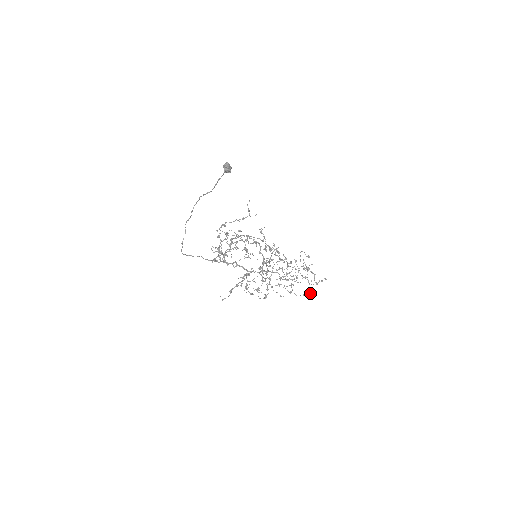
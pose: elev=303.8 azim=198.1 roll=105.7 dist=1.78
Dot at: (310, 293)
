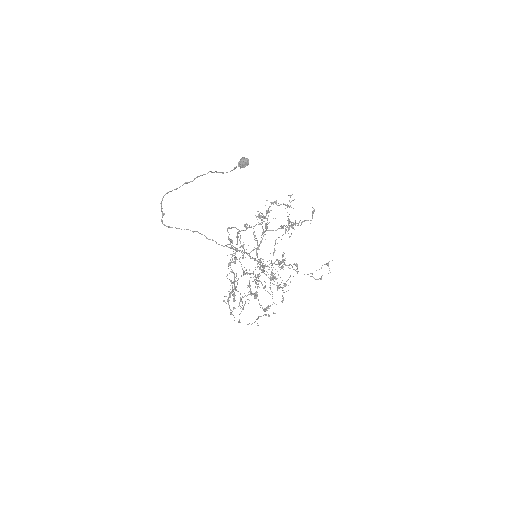
Dot at: (251, 324)
